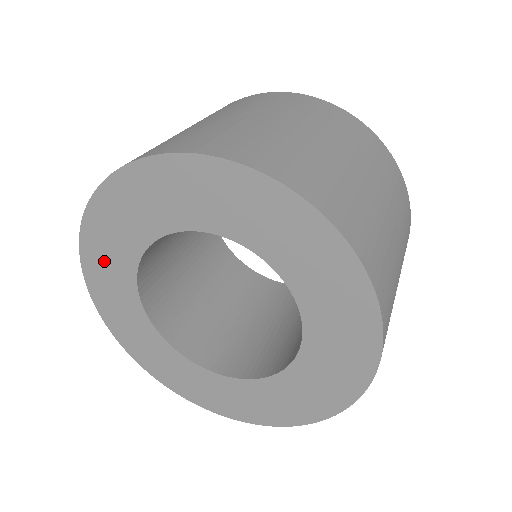
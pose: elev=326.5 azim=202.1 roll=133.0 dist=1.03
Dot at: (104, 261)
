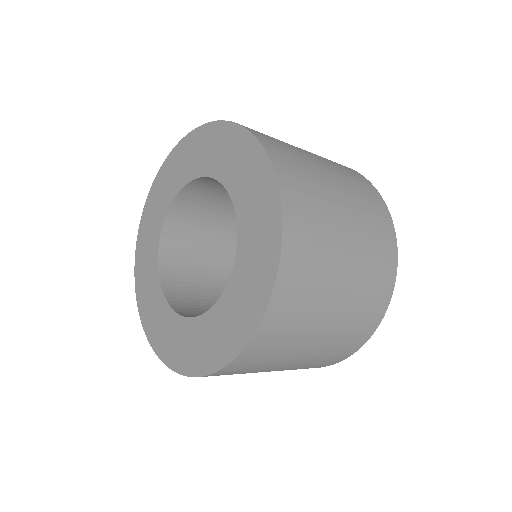
Dot at: (151, 313)
